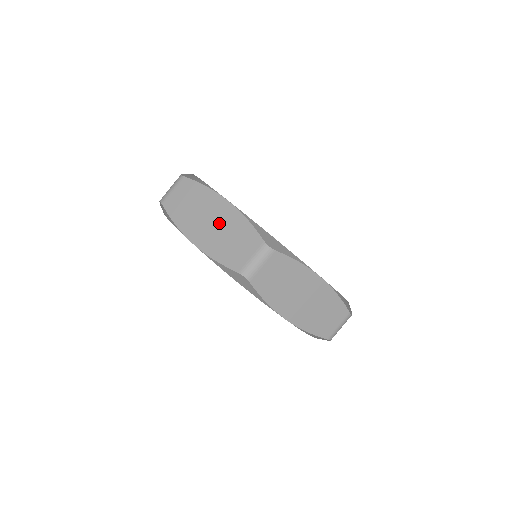
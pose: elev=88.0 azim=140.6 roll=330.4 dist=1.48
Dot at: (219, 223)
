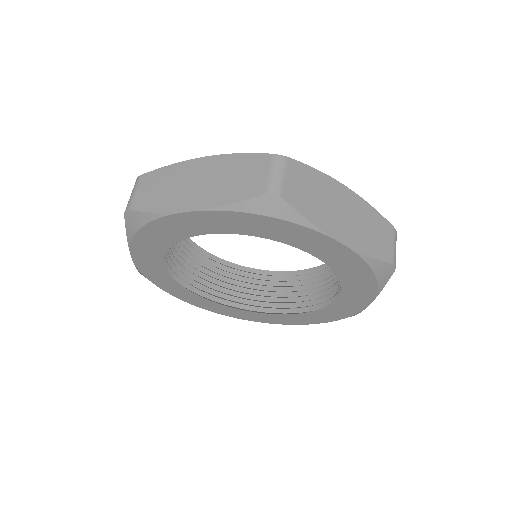
Dot at: (209, 176)
